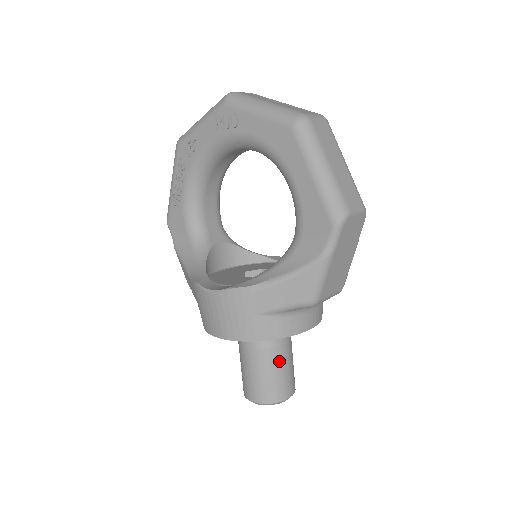
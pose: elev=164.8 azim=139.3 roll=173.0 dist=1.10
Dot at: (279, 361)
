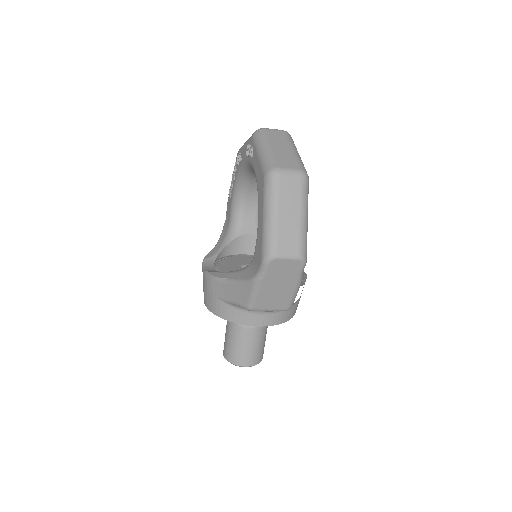
Dot at: (243, 337)
